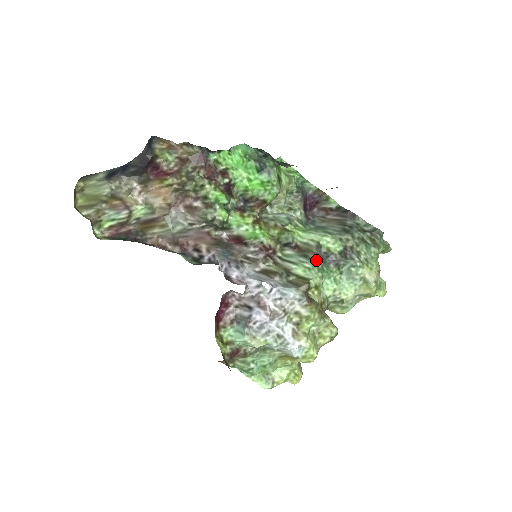
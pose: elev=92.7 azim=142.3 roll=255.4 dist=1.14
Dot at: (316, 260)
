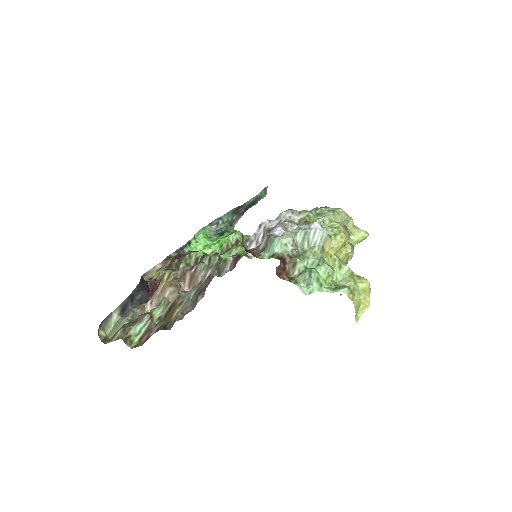
Dot at: occluded
